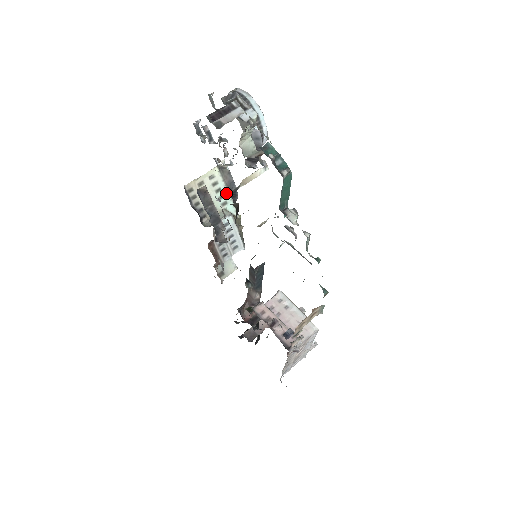
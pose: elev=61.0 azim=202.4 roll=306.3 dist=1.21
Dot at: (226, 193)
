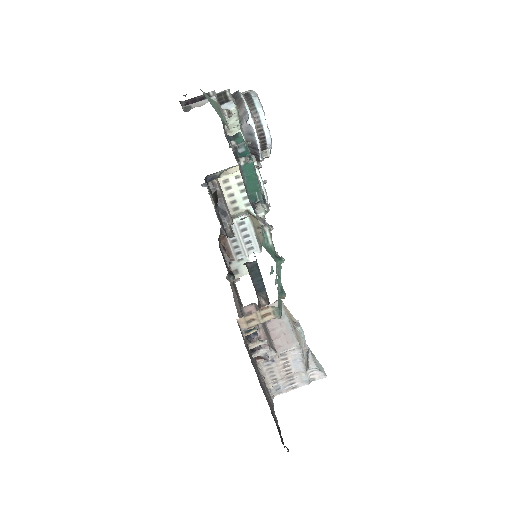
Dot at: occluded
